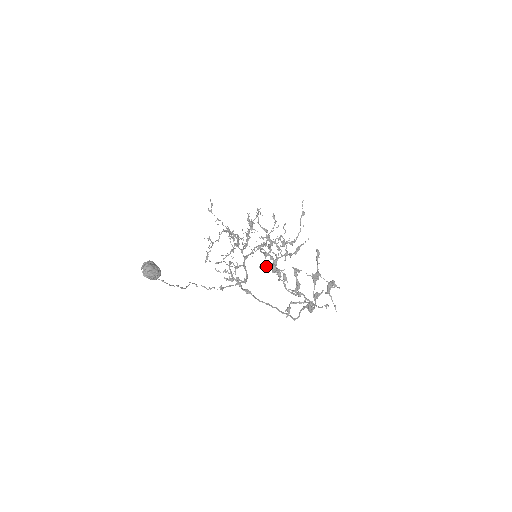
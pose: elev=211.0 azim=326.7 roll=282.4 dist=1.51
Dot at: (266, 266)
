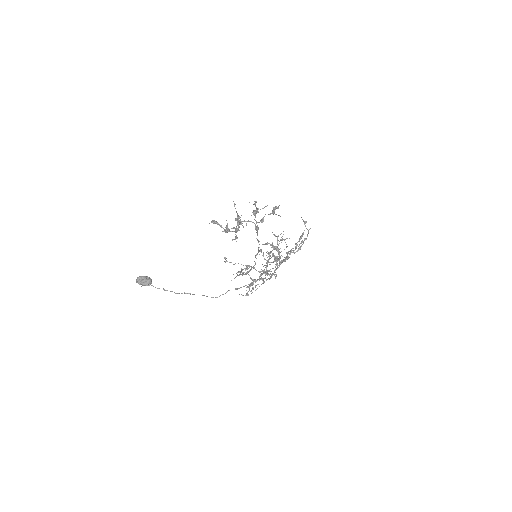
Dot at: (274, 260)
